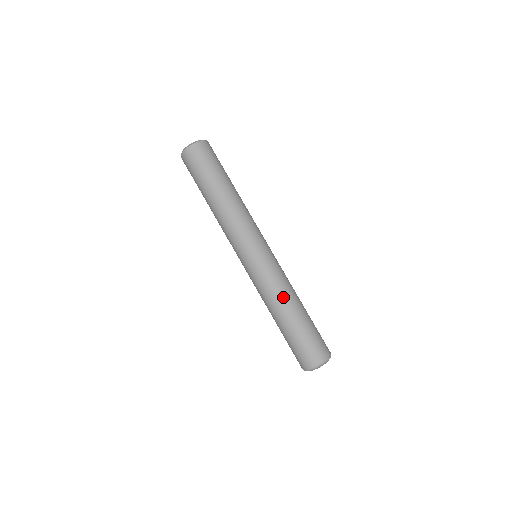
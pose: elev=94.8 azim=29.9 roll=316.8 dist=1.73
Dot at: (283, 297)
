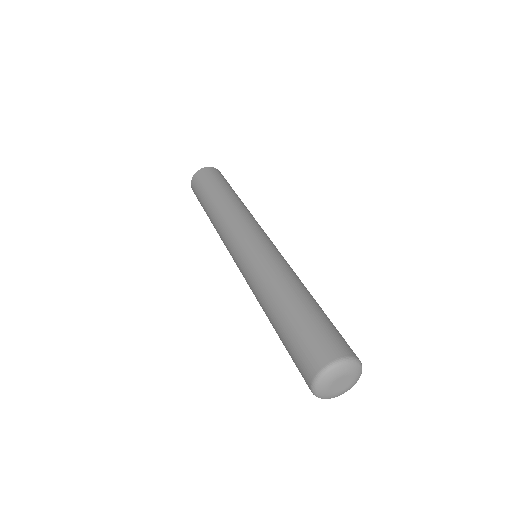
Dot at: occluded
